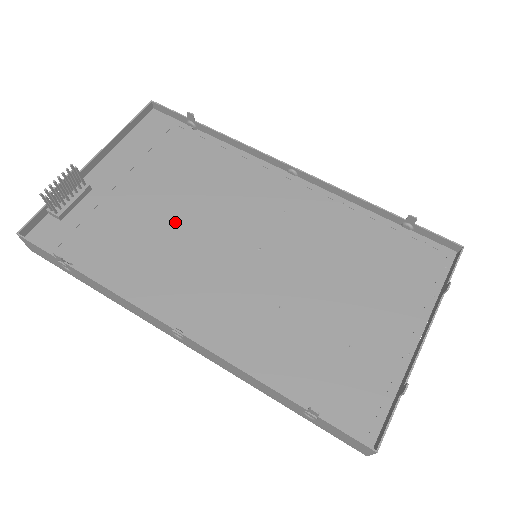
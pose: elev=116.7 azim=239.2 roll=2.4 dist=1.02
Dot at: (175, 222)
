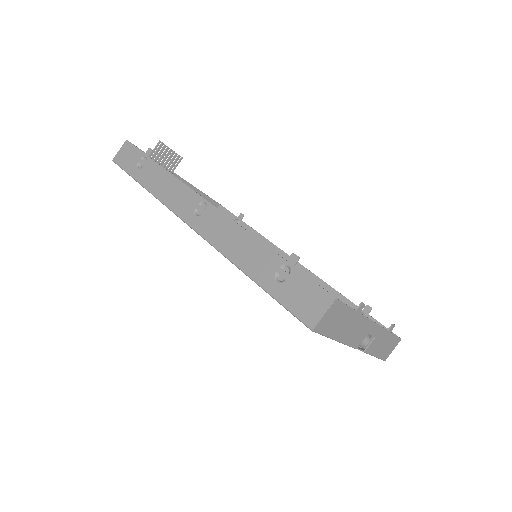
Dot at: occluded
